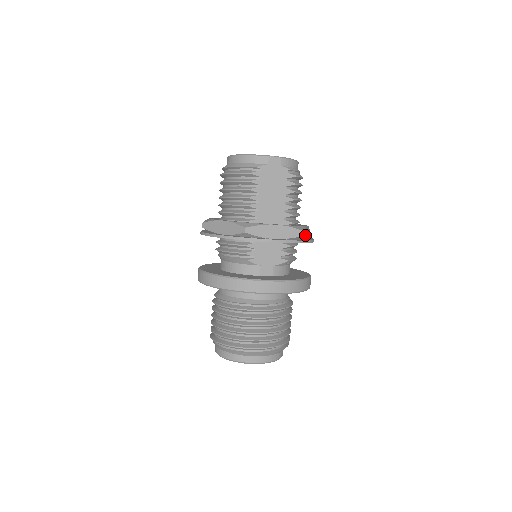
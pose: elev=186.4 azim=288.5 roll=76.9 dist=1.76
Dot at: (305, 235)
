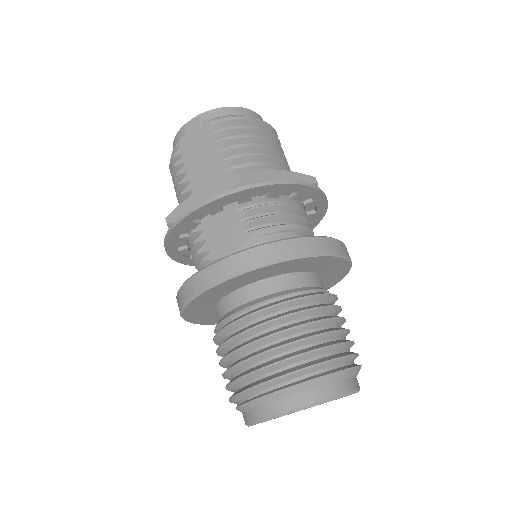
Dot at: (264, 181)
